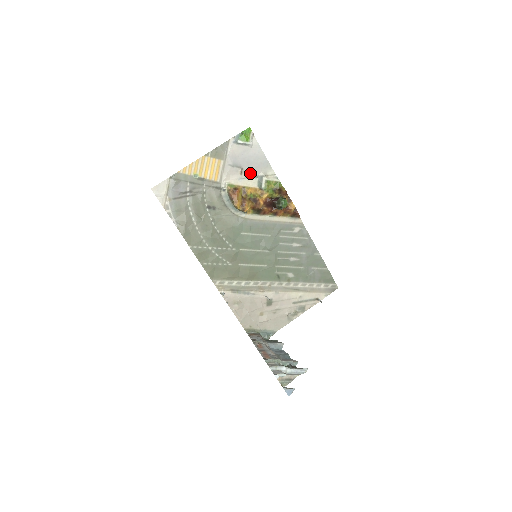
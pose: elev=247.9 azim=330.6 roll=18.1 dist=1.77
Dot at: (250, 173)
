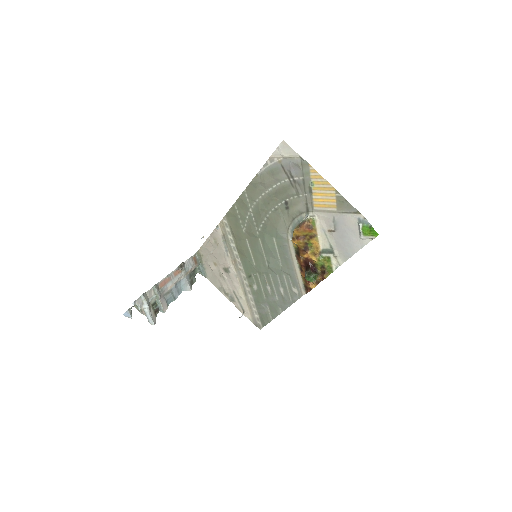
Dot at: (333, 240)
